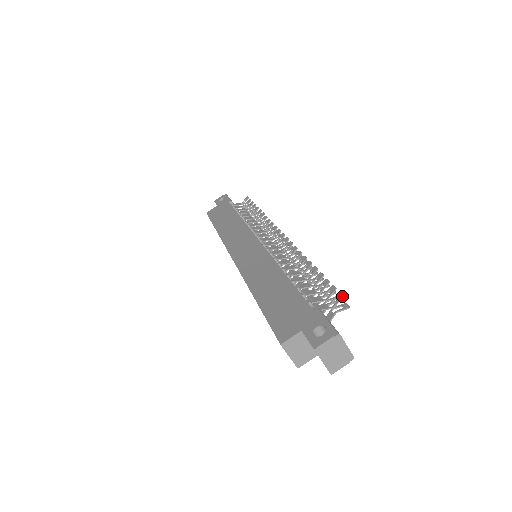
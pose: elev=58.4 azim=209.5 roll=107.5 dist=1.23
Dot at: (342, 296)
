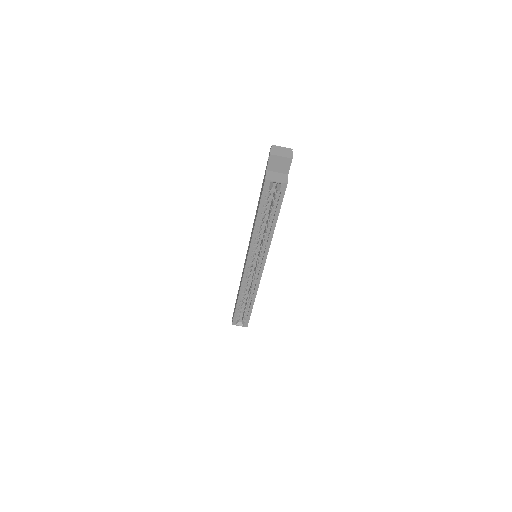
Dot at: occluded
